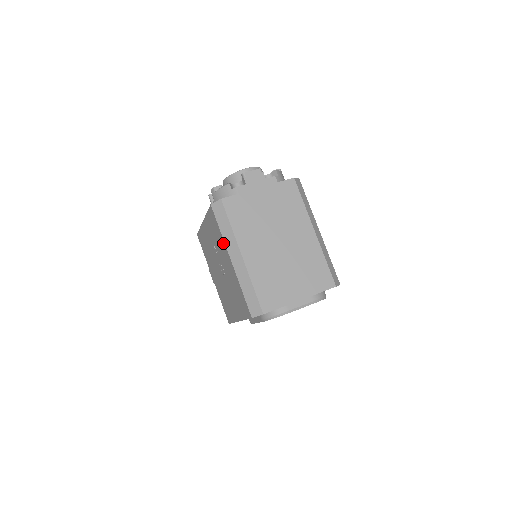
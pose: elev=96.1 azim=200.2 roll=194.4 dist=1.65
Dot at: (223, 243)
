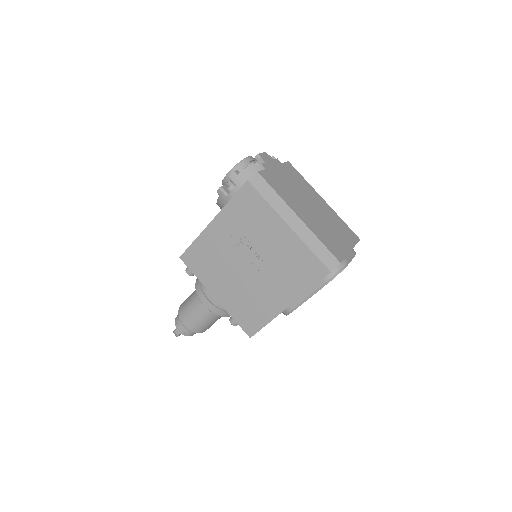
Dot at: (271, 214)
